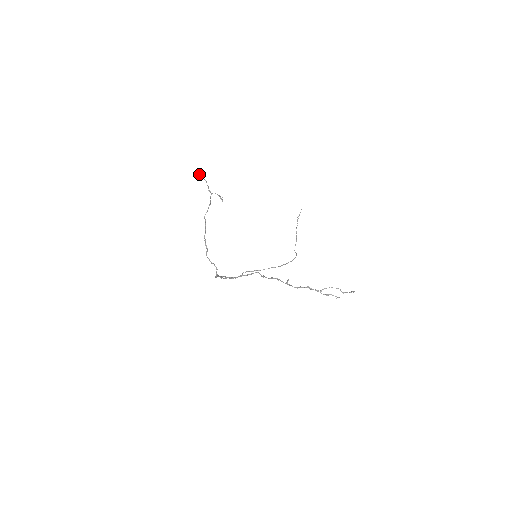
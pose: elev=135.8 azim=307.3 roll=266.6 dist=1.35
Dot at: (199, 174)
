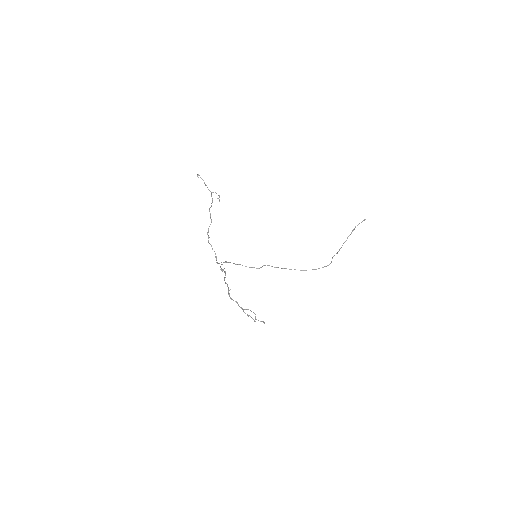
Dot at: (197, 174)
